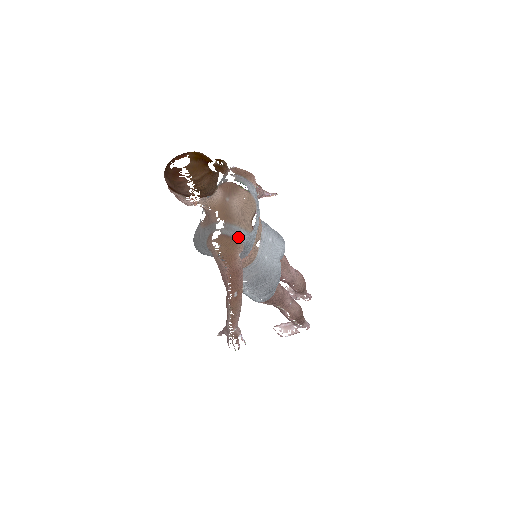
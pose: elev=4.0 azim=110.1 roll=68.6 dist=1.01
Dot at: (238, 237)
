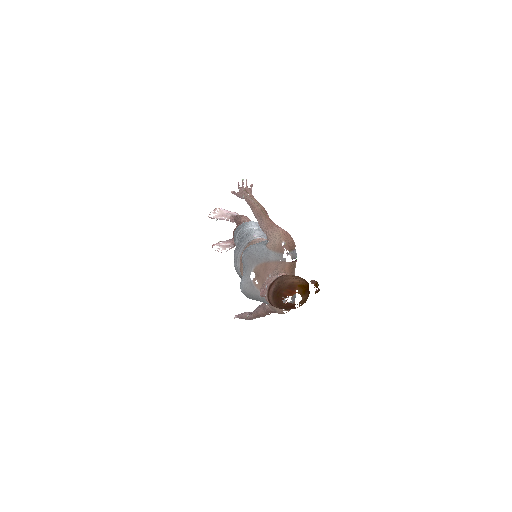
Dot at: (295, 297)
